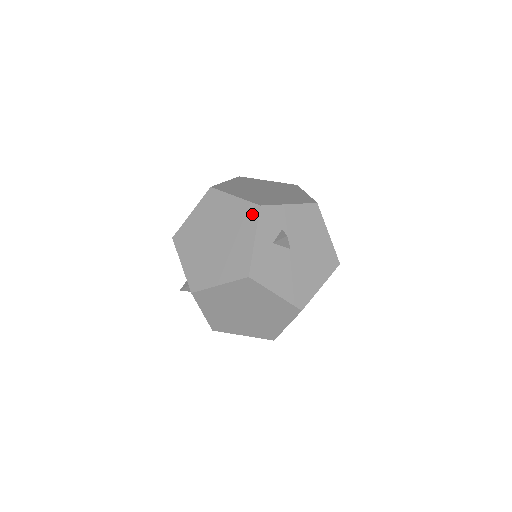
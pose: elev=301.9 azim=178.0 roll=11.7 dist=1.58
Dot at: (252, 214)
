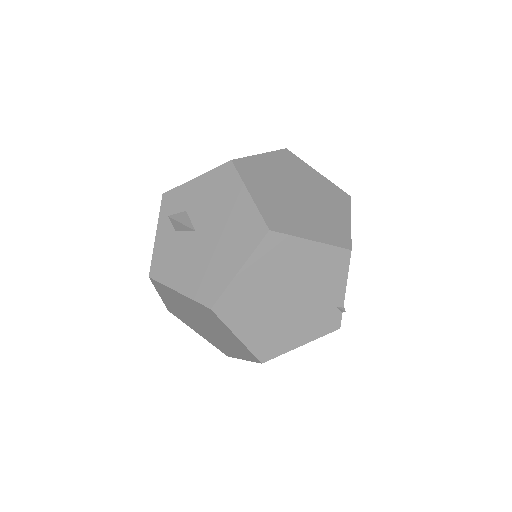
Dot at: occluded
